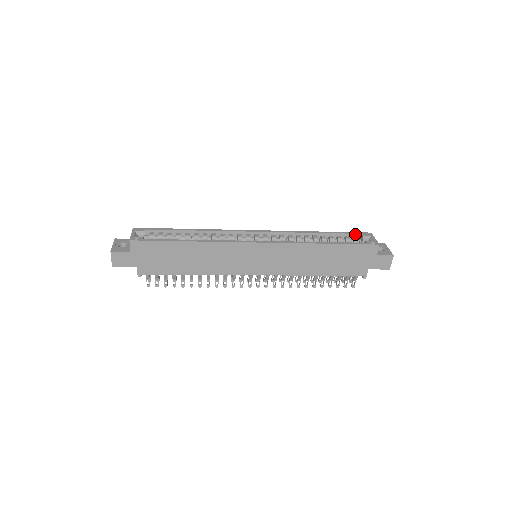
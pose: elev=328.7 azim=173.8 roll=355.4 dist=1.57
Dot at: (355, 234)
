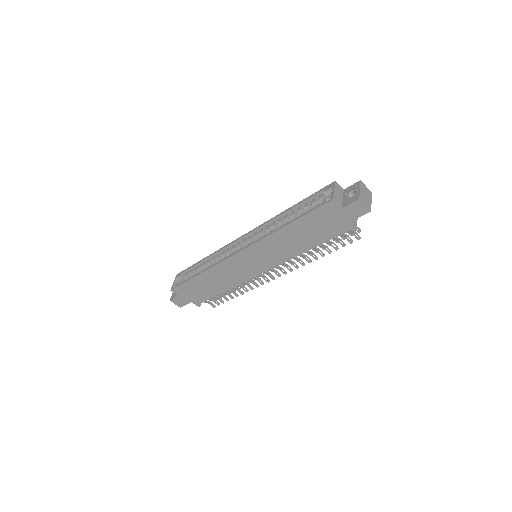
Dot at: (319, 193)
